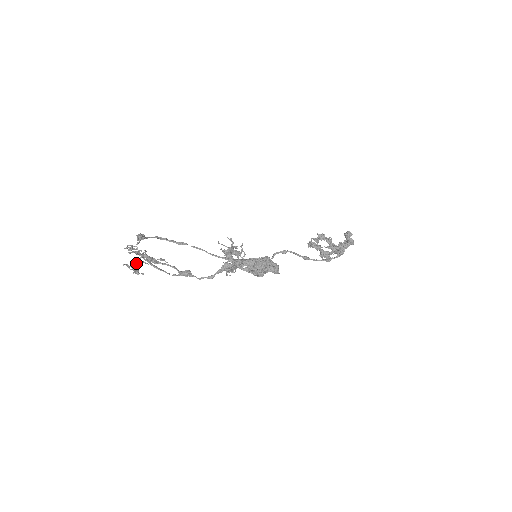
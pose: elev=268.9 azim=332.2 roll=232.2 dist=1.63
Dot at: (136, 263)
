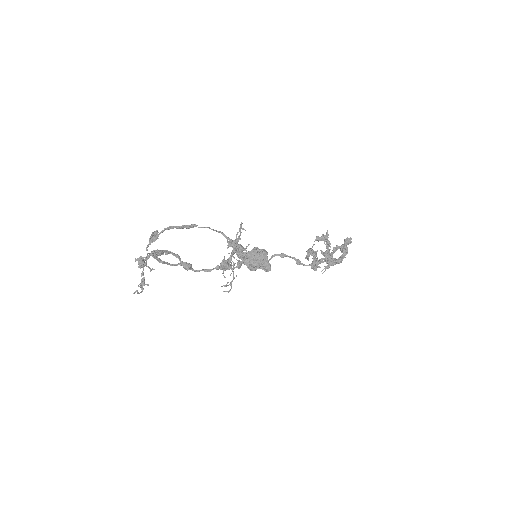
Dot at: (143, 268)
